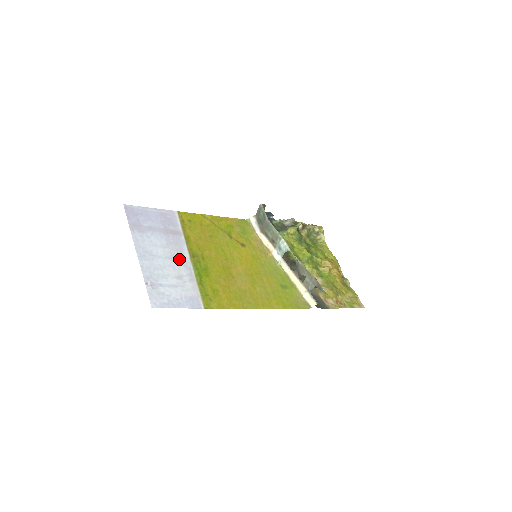
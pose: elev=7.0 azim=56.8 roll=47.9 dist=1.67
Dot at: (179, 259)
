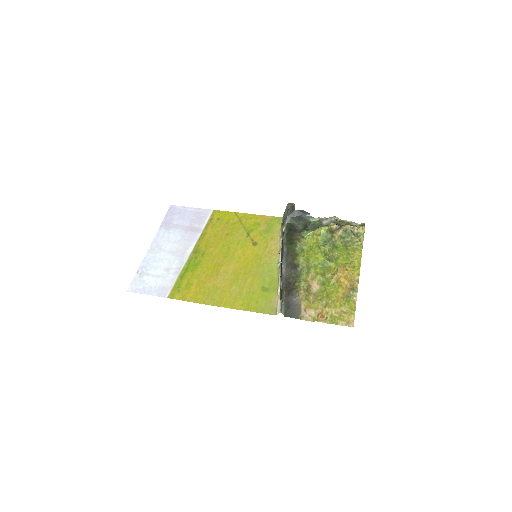
Dot at: (180, 254)
